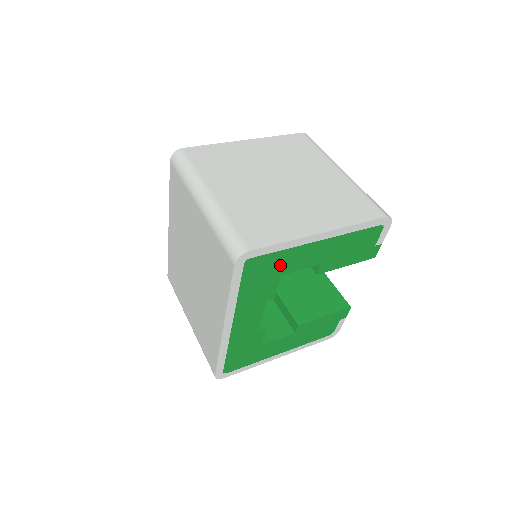
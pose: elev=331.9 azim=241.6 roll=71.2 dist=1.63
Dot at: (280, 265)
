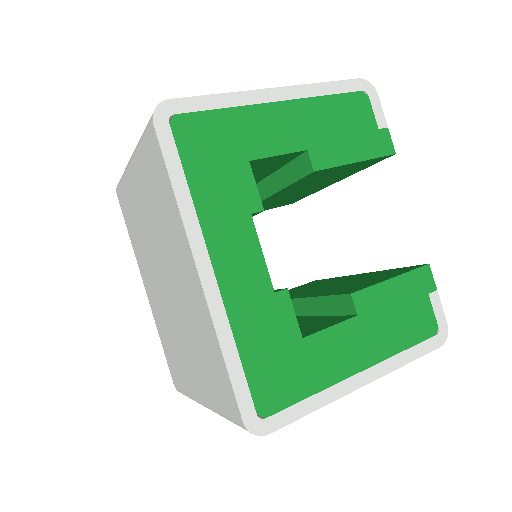
Dot at: (235, 139)
